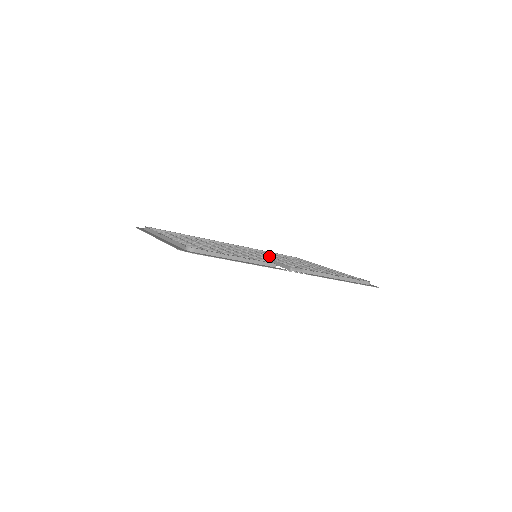
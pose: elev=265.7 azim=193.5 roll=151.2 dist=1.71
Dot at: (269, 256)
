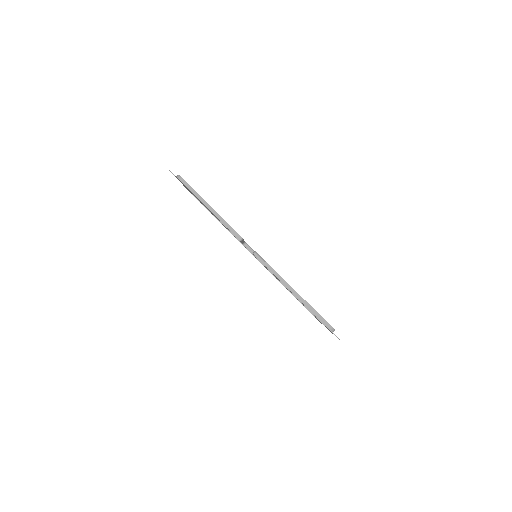
Dot at: occluded
